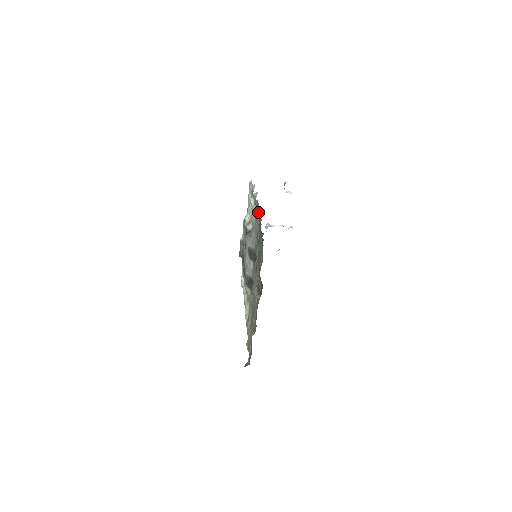
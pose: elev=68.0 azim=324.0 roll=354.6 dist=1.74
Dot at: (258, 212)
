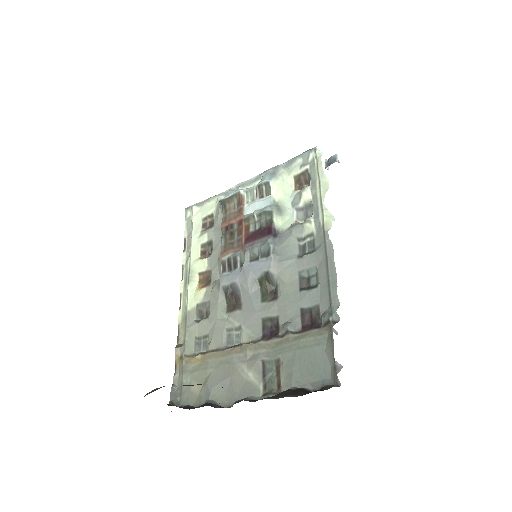
Dot at: (330, 278)
